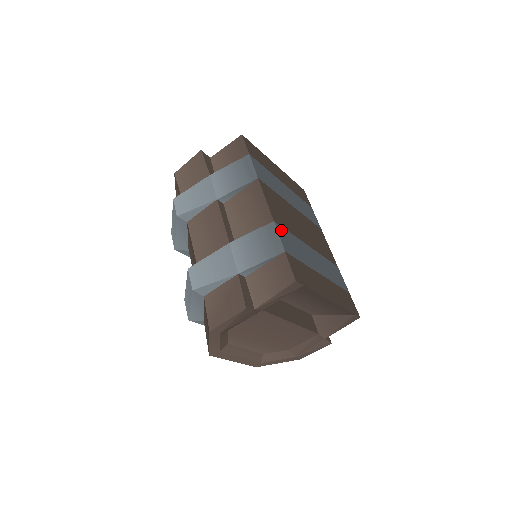
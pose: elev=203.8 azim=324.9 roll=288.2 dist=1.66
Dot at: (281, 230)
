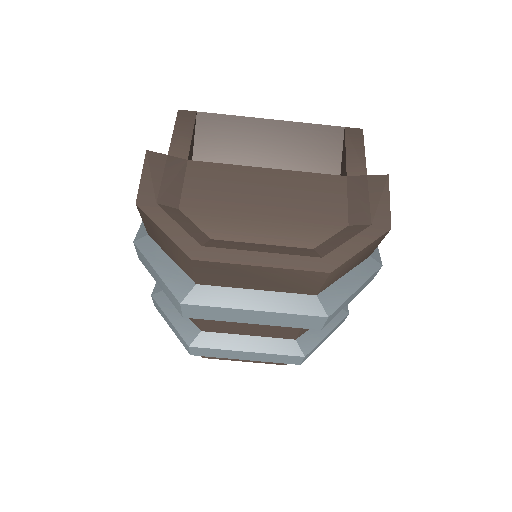
Dot at: occluded
